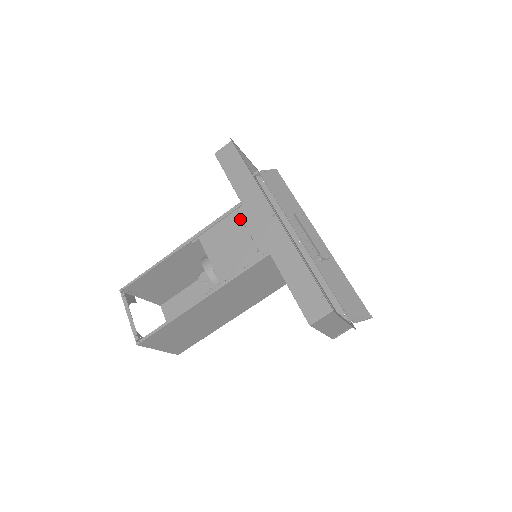
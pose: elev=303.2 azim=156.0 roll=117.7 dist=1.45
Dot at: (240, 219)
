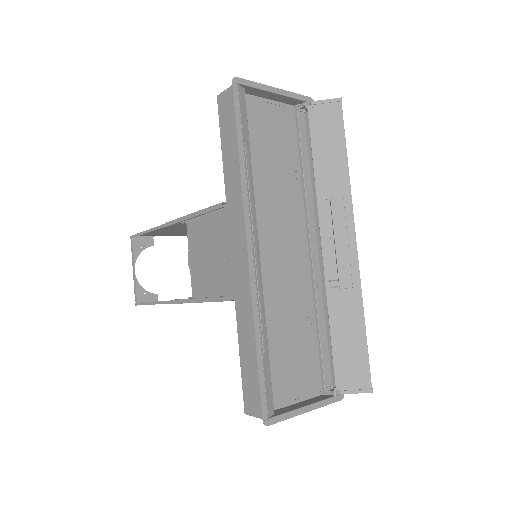
Dot at: (220, 225)
